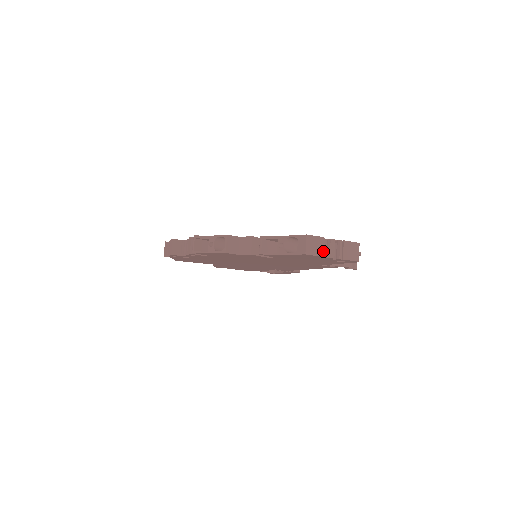
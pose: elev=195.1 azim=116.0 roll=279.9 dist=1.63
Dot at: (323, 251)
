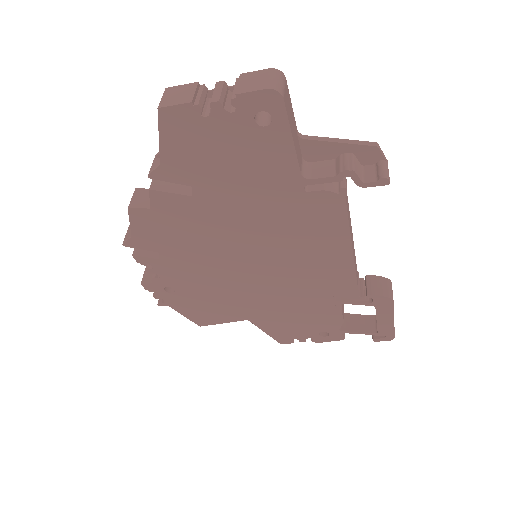
Dot at: (198, 99)
